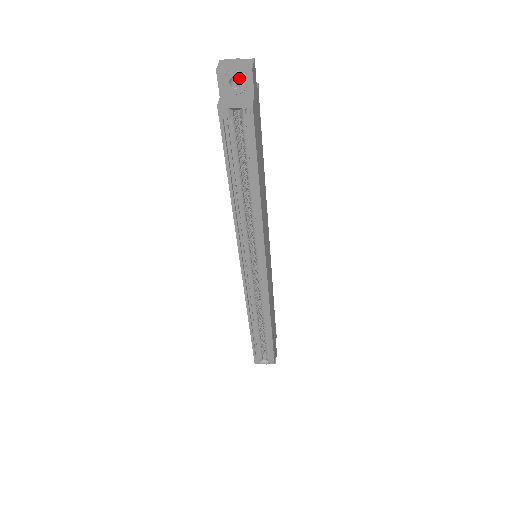
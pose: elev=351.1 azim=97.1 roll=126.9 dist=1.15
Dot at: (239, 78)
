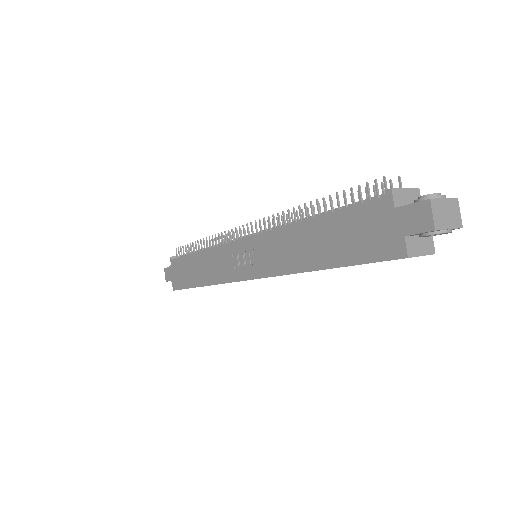
Dot at: (444, 233)
